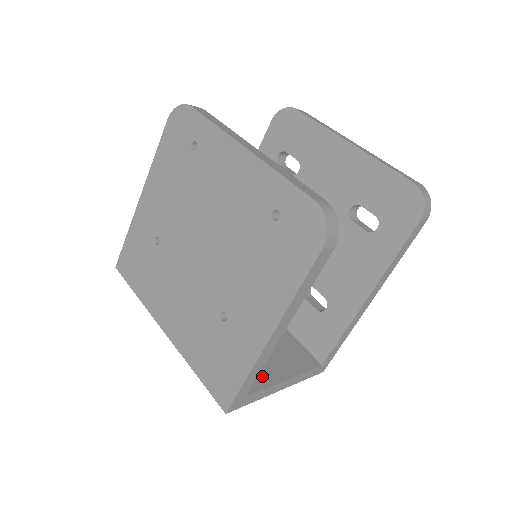
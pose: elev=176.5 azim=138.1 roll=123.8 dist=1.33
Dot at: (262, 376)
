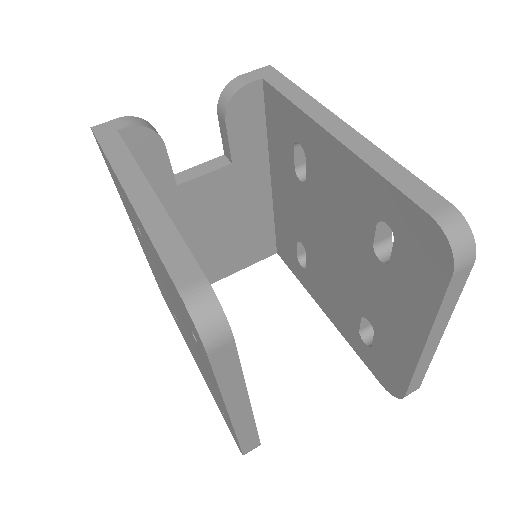
Dot at: (207, 278)
